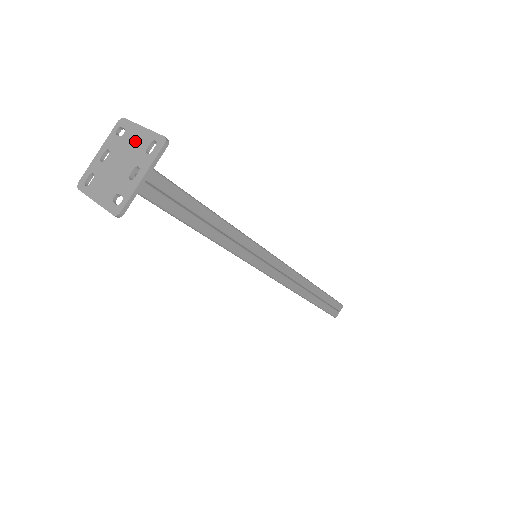
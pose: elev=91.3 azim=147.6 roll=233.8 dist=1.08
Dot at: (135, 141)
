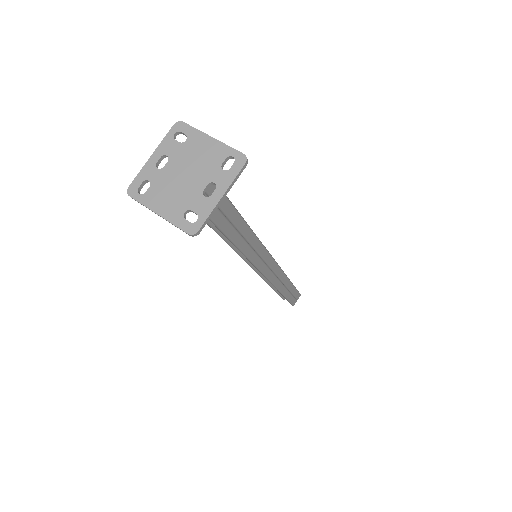
Dot at: (204, 152)
